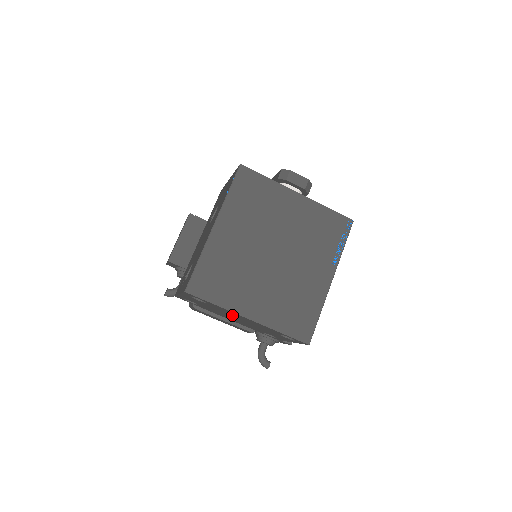
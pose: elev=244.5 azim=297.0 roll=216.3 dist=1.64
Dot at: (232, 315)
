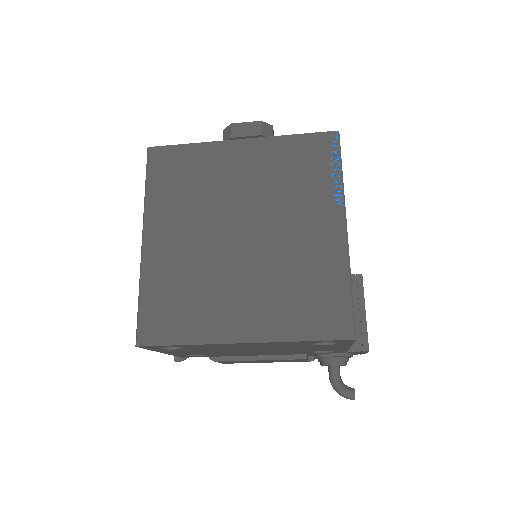
Dot at: (235, 348)
